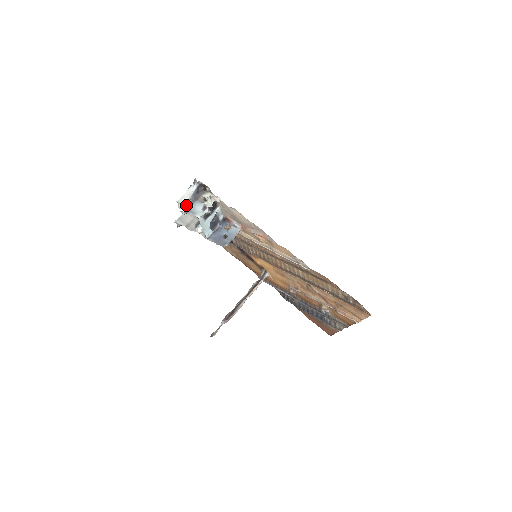
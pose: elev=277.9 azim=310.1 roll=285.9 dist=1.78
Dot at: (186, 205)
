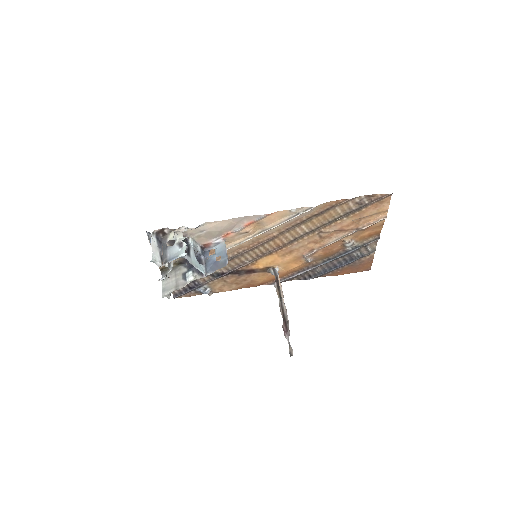
Dot at: (162, 260)
